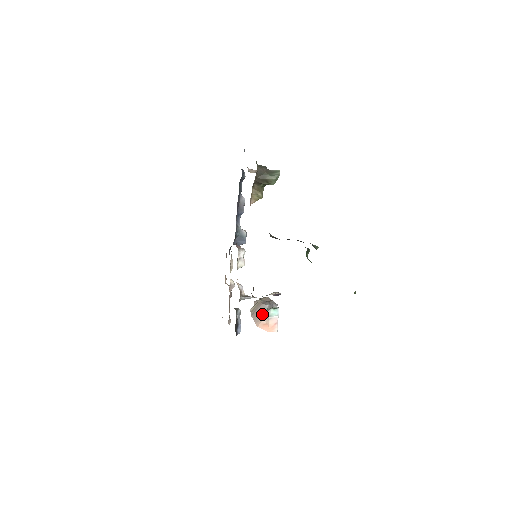
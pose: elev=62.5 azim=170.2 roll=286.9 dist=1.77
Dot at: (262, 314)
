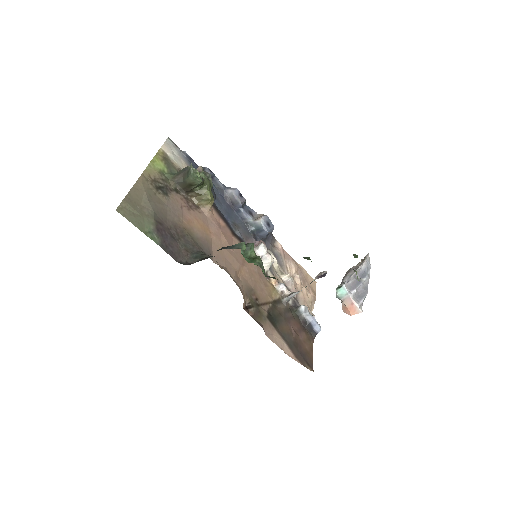
Dot at: occluded
